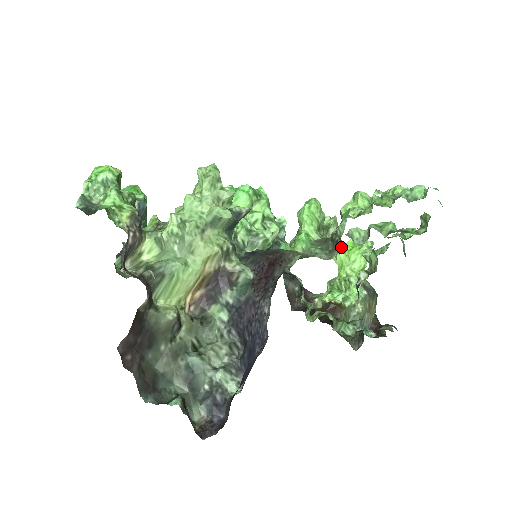
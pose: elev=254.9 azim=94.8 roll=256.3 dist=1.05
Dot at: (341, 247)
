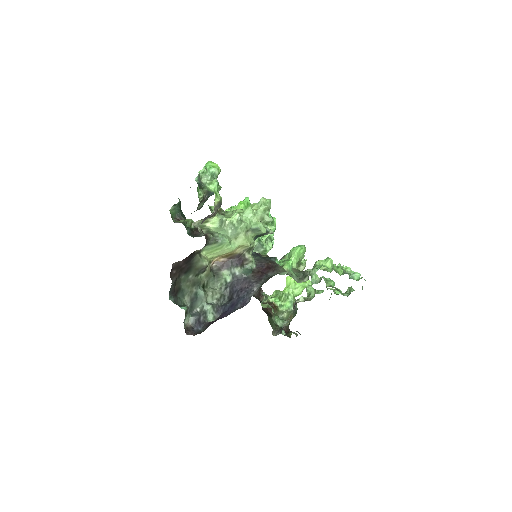
Dot at: (307, 280)
